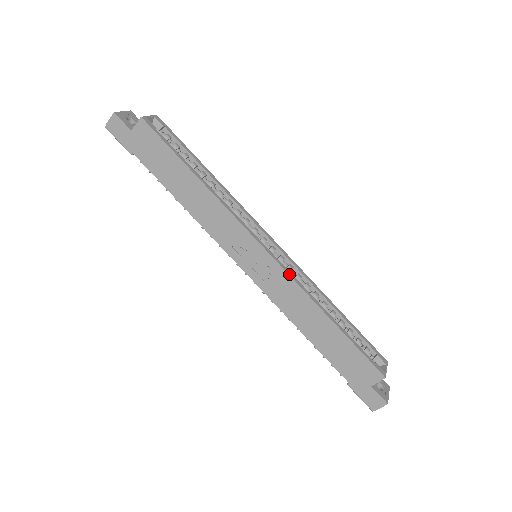
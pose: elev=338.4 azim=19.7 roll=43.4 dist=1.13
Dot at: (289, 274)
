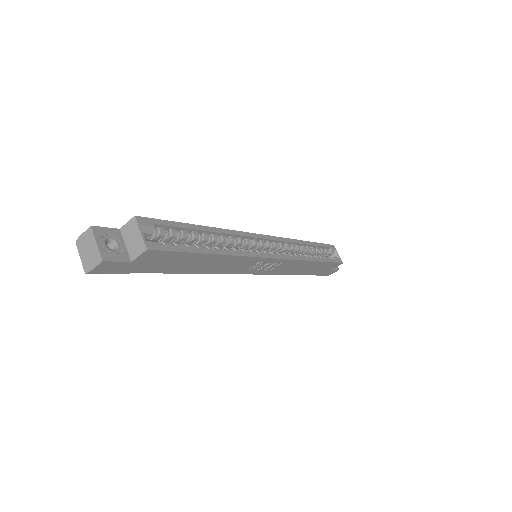
Dot at: (292, 259)
